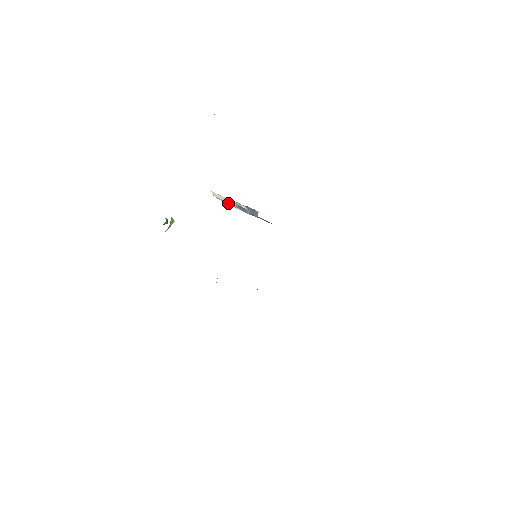
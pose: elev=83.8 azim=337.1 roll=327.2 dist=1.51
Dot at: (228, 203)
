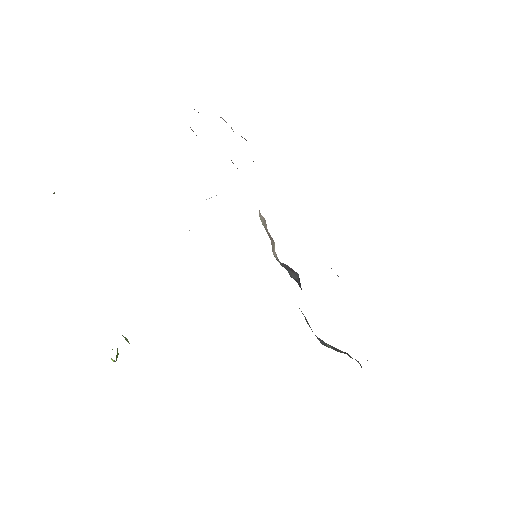
Dot at: occluded
